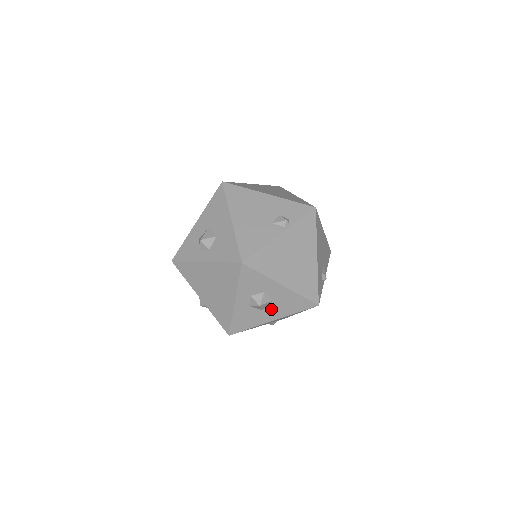
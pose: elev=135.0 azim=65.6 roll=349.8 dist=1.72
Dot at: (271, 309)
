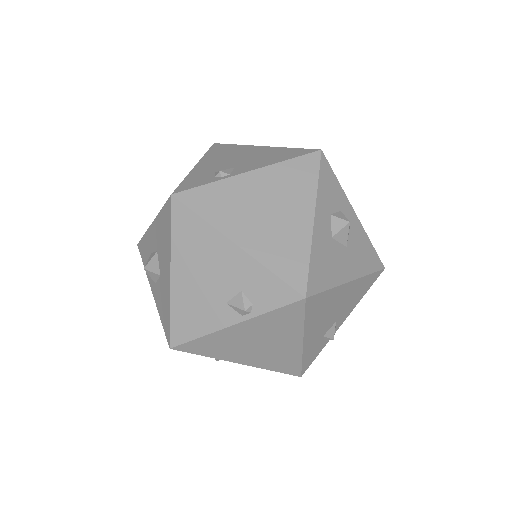
Dot at: occluded
